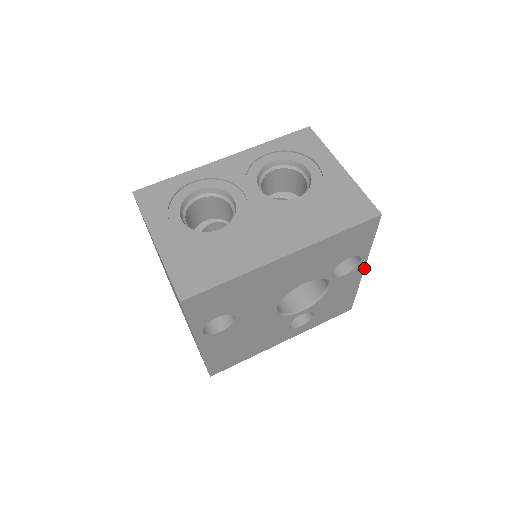
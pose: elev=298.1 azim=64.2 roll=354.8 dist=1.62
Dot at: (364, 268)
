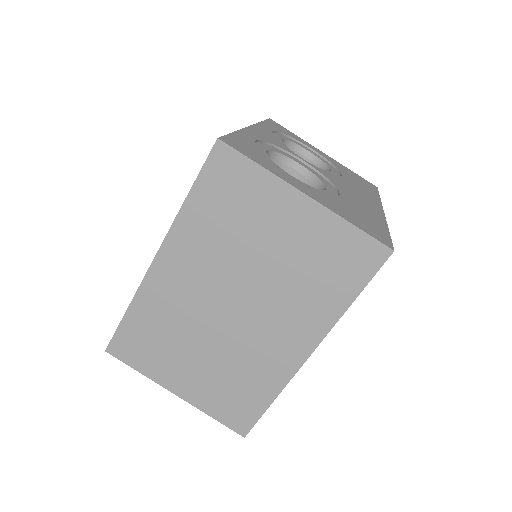
Dot at: occluded
